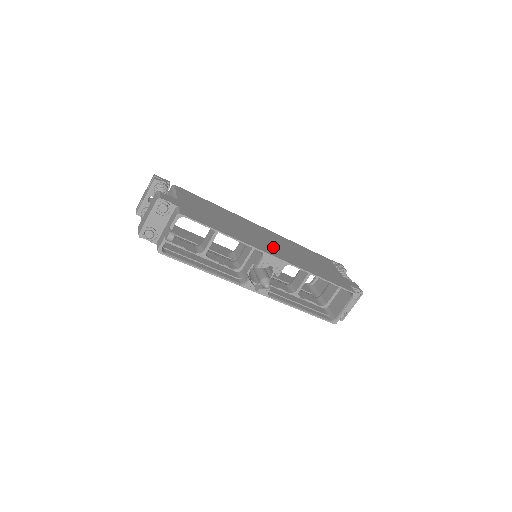
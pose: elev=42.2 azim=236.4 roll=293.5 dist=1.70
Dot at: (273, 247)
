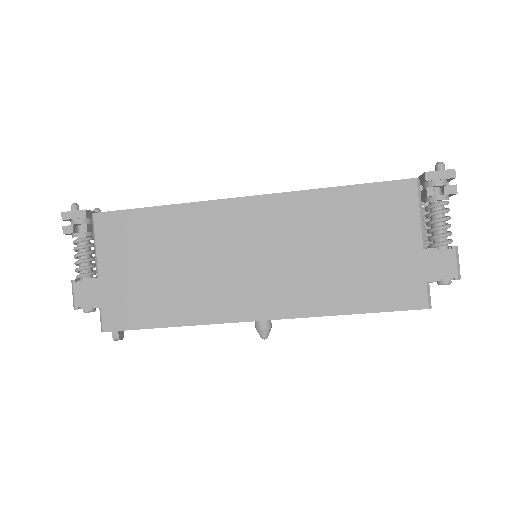
Dot at: (259, 280)
